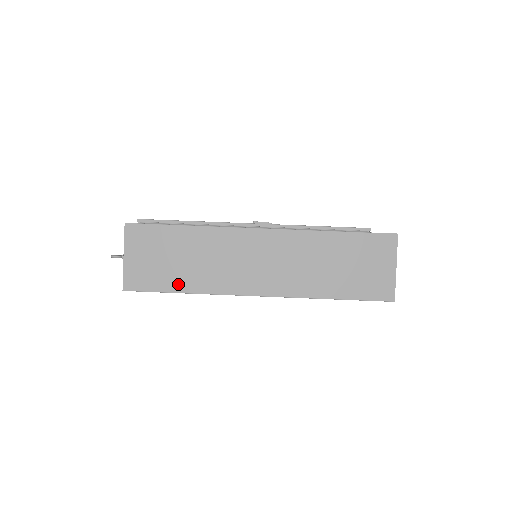
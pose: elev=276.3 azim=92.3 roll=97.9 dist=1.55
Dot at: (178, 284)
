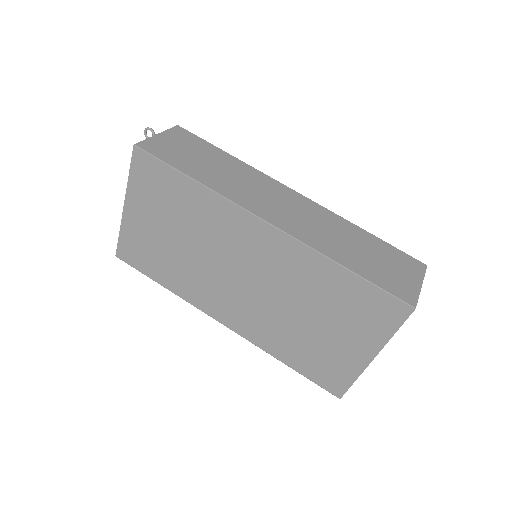
Dot at: (192, 171)
